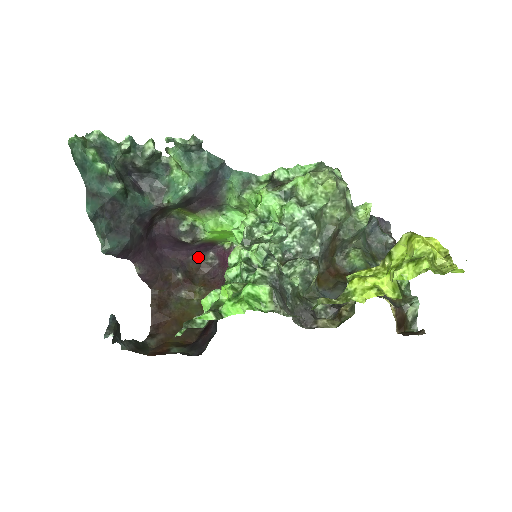
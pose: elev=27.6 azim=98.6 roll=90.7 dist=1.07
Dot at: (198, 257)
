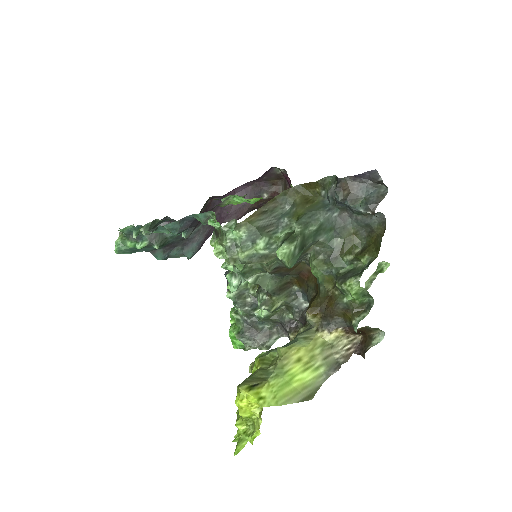
Dot at: (269, 174)
